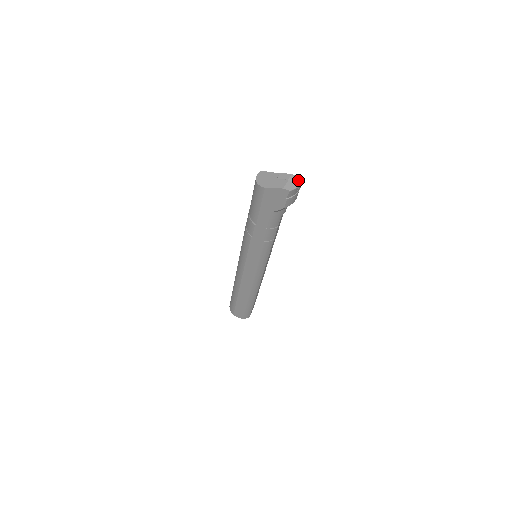
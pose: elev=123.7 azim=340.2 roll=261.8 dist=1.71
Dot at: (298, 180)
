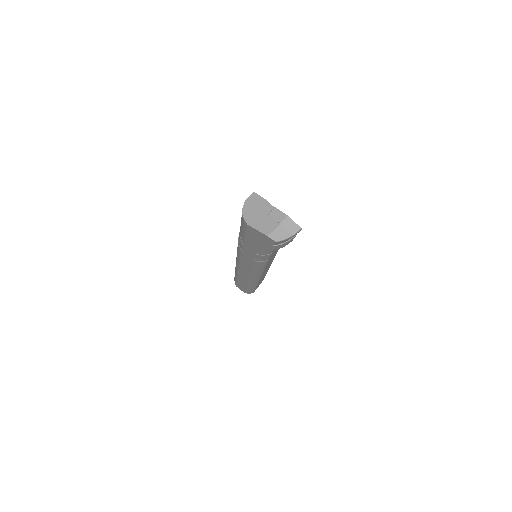
Dot at: (293, 228)
